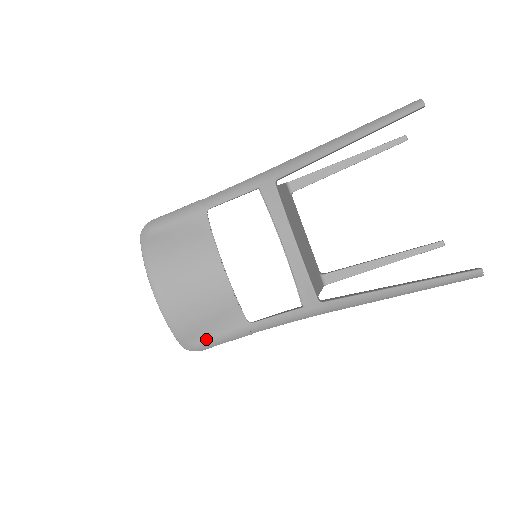
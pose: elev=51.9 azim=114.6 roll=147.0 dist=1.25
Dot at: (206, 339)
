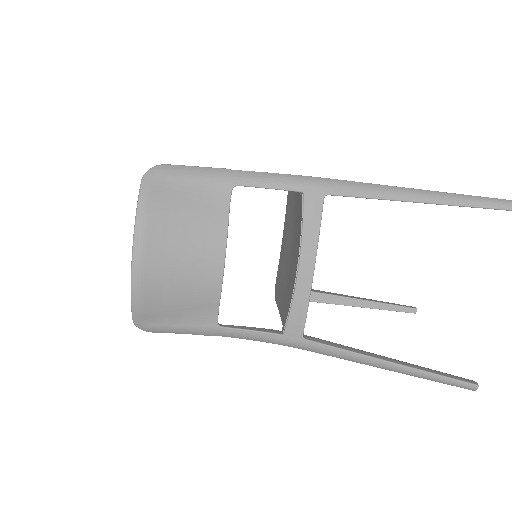
Dot at: (164, 324)
